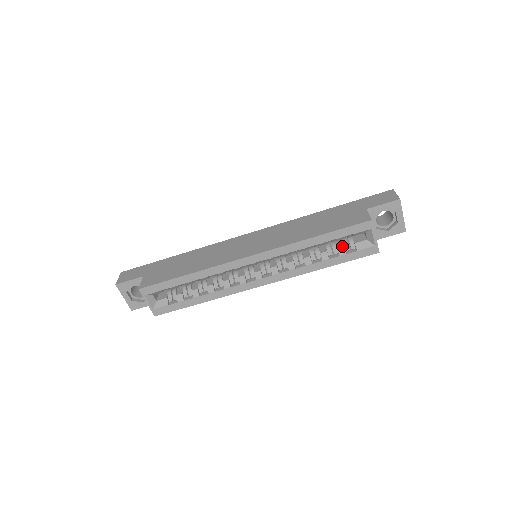
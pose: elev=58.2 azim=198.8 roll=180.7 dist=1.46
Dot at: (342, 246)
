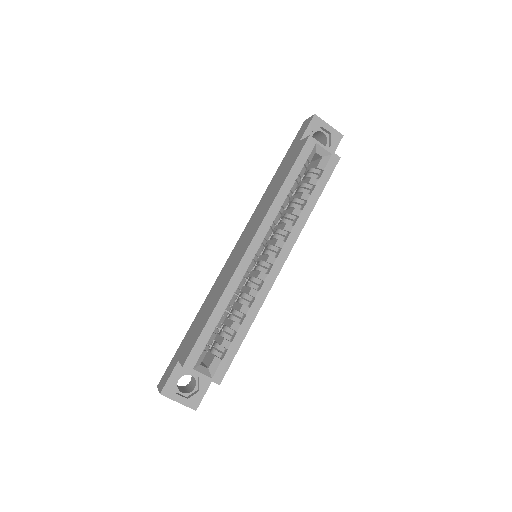
Dot at: (310, 178)
